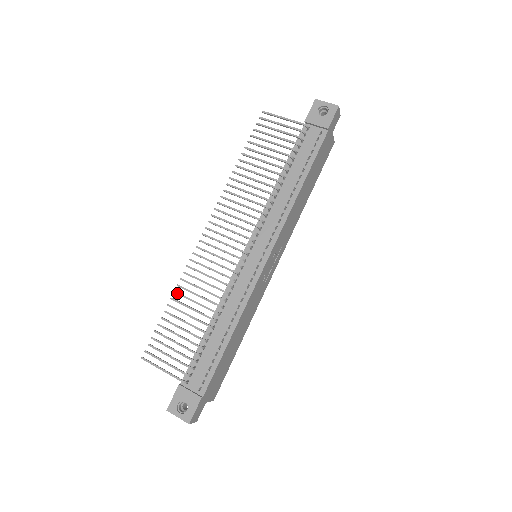
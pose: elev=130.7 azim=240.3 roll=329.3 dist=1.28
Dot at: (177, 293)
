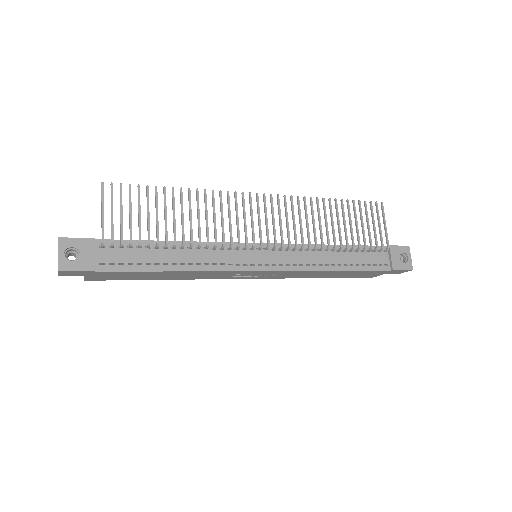
Dot at: (190, 193)
